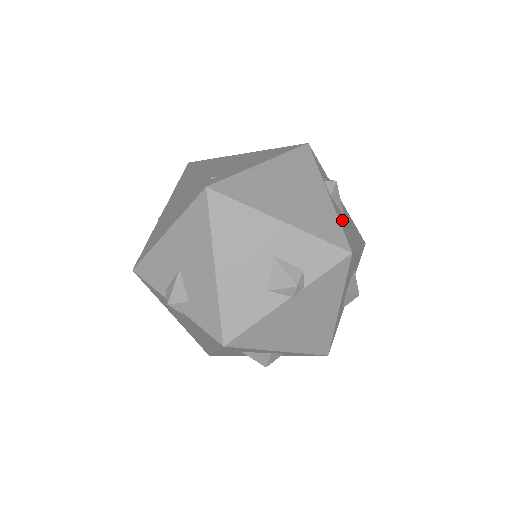
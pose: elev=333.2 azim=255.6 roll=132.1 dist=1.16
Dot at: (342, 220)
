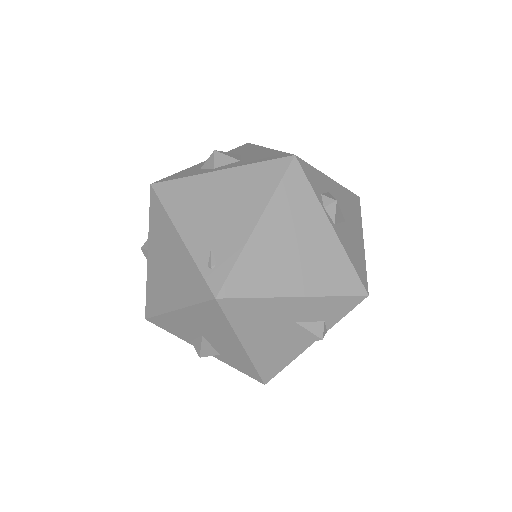
Dot at: (349, 244)
